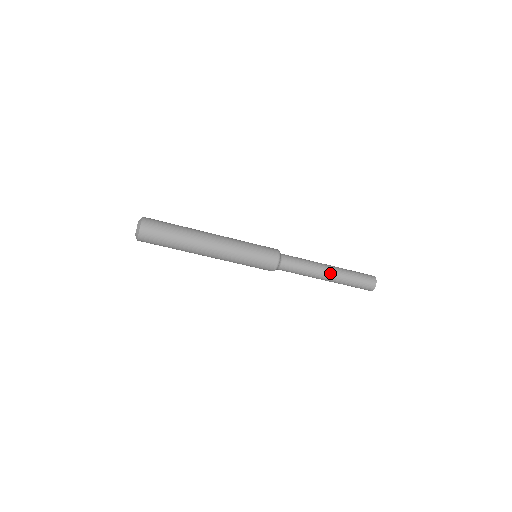
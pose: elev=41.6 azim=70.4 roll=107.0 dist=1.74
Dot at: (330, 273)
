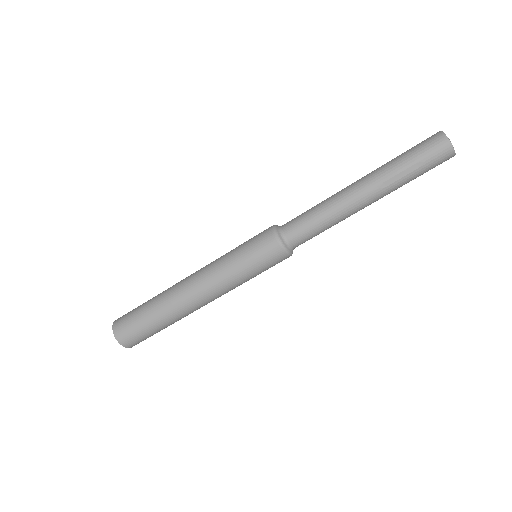
Dot at: (357, 182)
